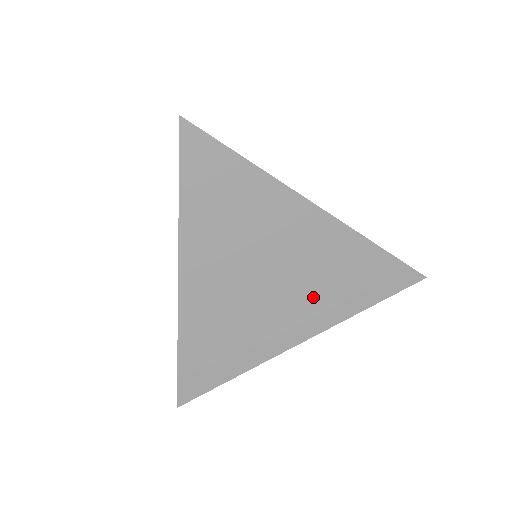
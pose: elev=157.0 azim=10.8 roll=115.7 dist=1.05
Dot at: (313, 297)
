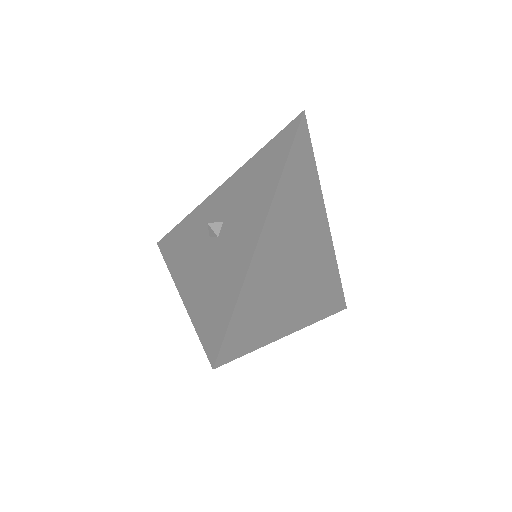
Dot at: (310, 292)
